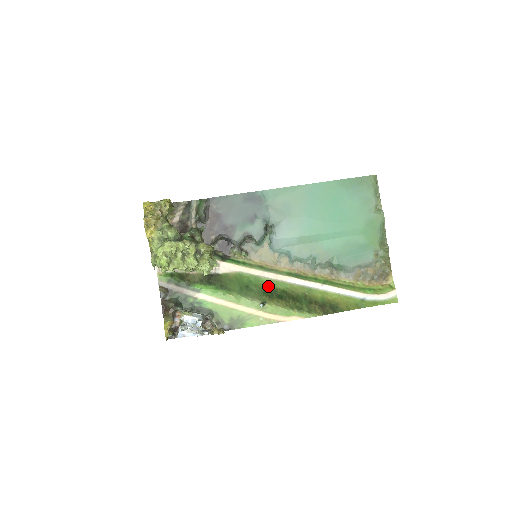
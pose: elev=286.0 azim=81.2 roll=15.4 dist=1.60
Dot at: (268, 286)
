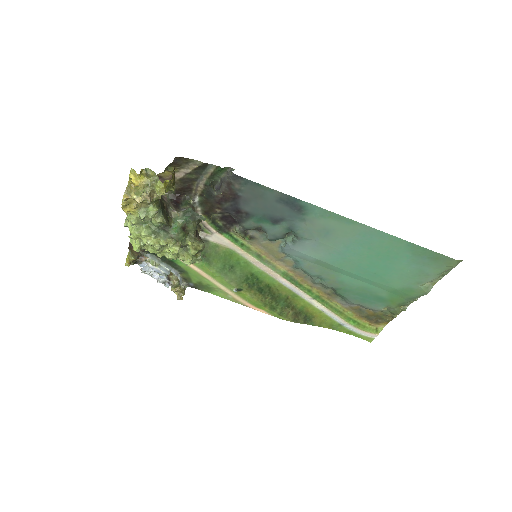
Dot at: (255, 275)
